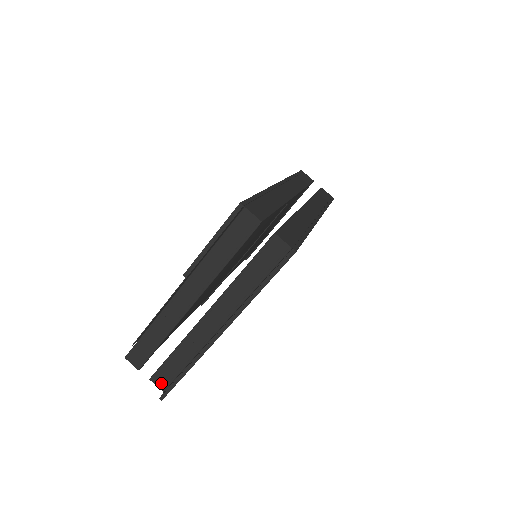
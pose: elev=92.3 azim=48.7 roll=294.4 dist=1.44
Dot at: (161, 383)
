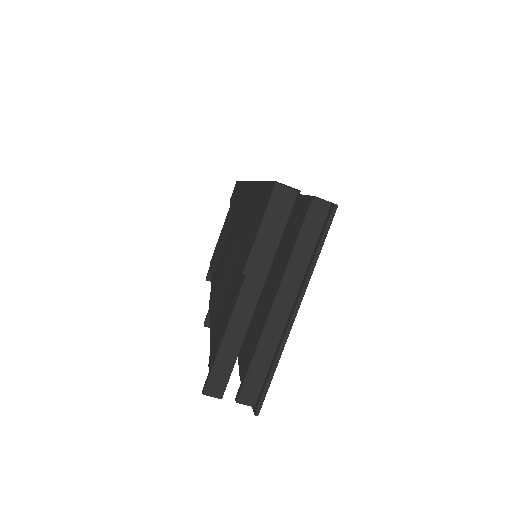
Dot at: (249, 399)
